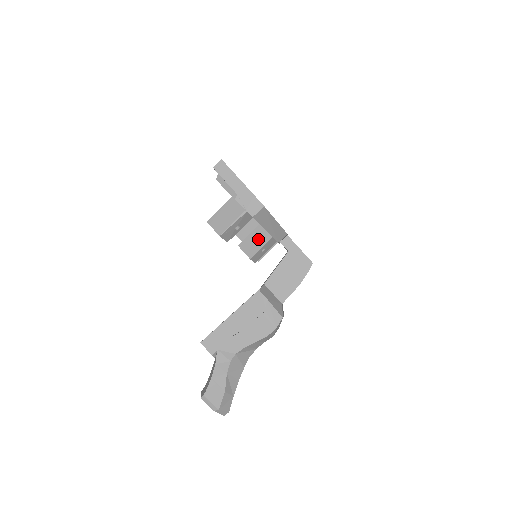
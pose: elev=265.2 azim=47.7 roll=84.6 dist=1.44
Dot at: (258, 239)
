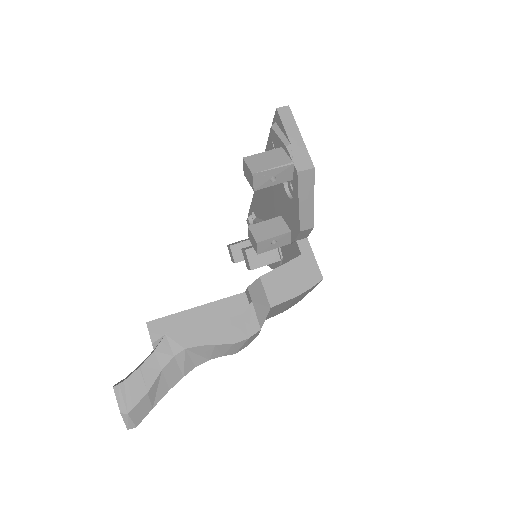
Dot at: (274, 228)
